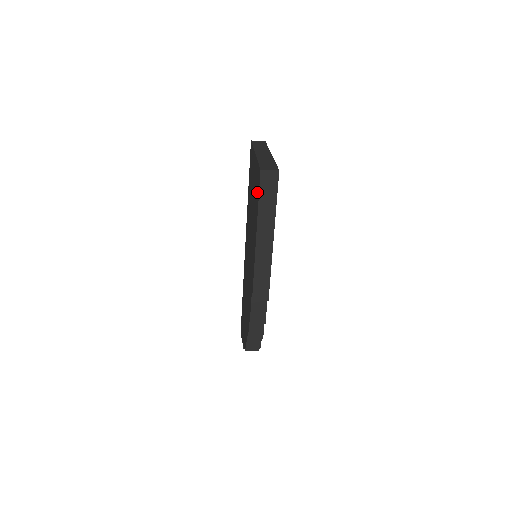
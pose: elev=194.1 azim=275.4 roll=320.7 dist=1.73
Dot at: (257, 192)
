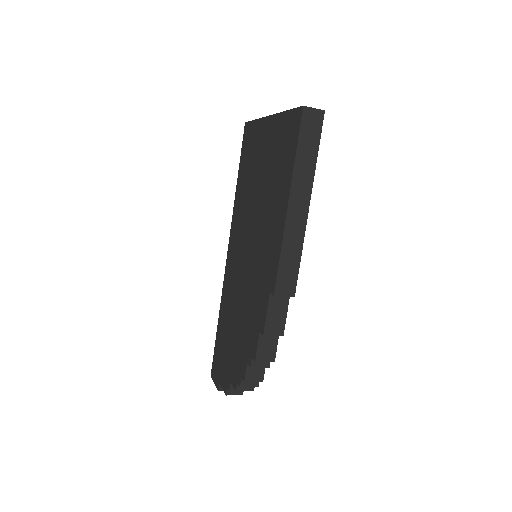
Dot at: (289, 144)
